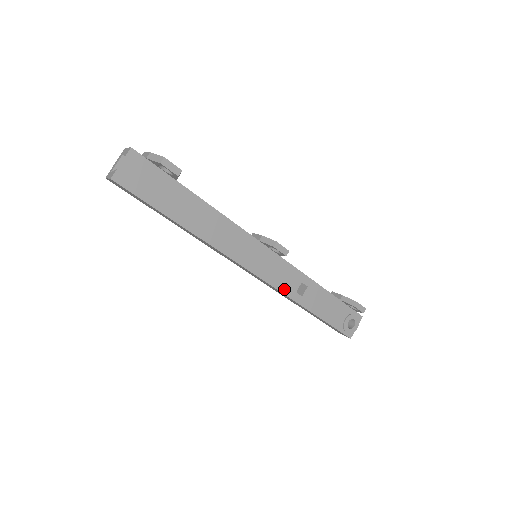
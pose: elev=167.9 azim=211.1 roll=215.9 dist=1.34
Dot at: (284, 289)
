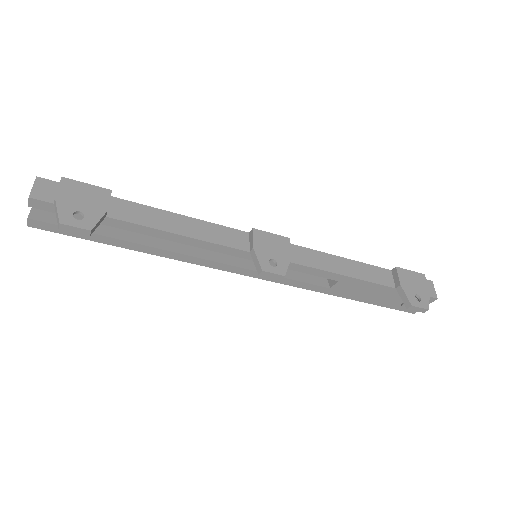
Dot at: (300, 284)
